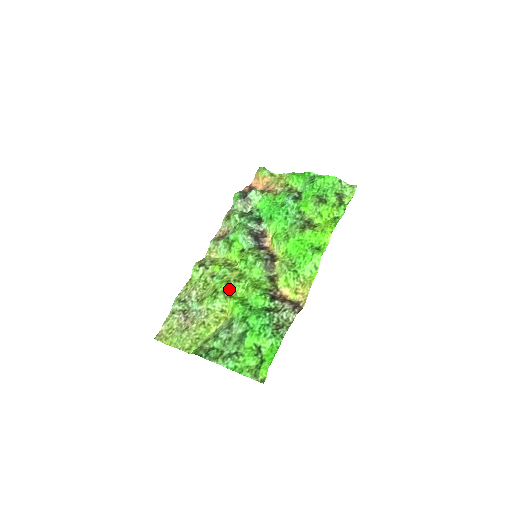
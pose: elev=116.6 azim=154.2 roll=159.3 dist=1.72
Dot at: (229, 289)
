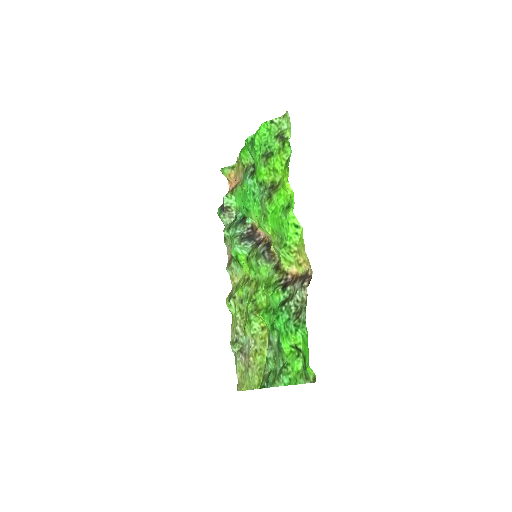
Dot at: (254, 305)
